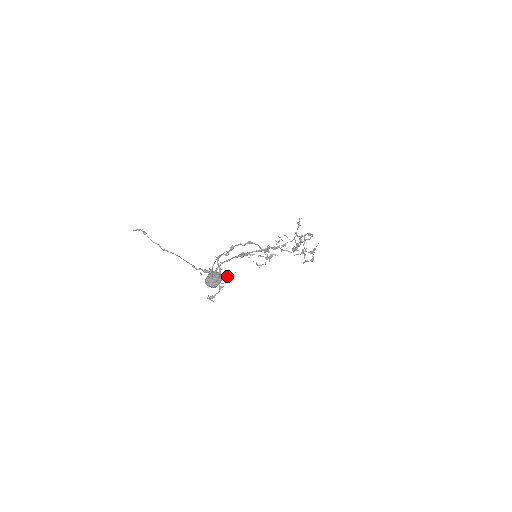
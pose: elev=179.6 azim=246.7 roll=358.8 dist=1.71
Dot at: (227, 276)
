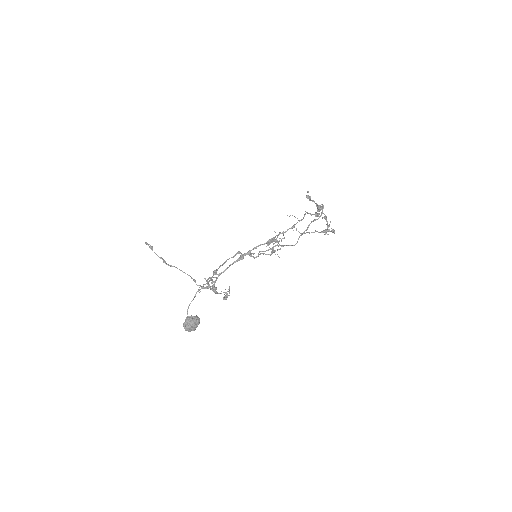
Dot at: occluded
